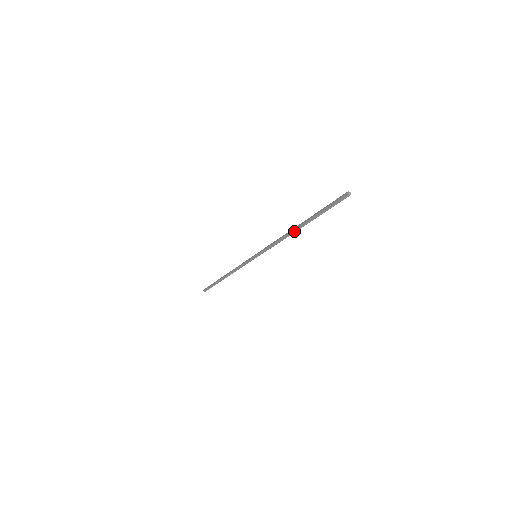
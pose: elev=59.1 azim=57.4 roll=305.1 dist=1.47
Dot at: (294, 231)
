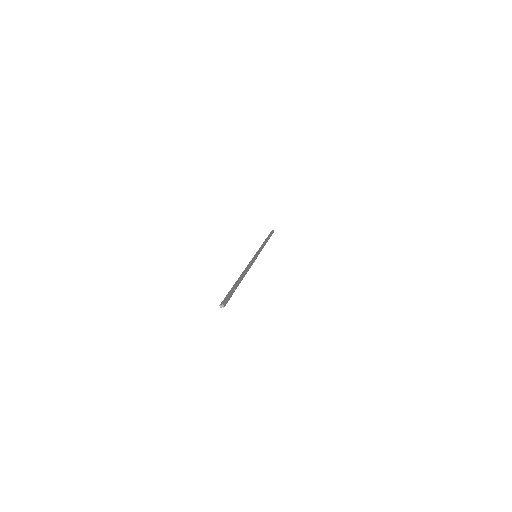
Dot at: (243, 277)
